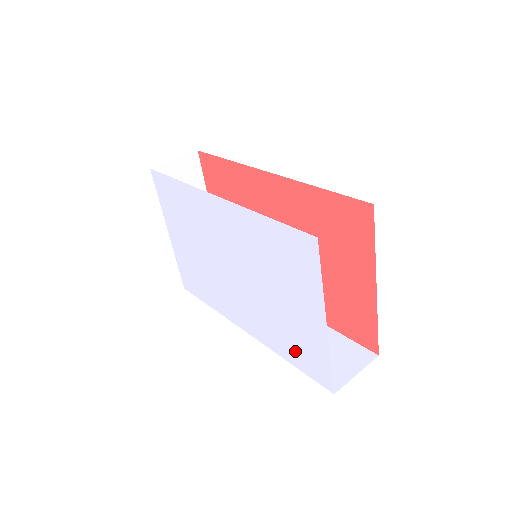
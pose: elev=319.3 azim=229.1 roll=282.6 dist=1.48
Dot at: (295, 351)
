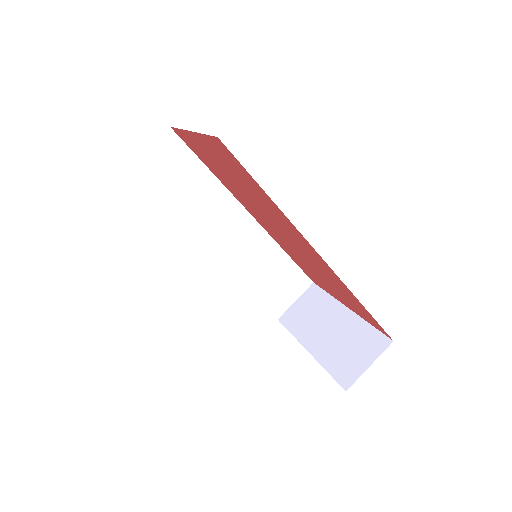
Dot at: occluded
